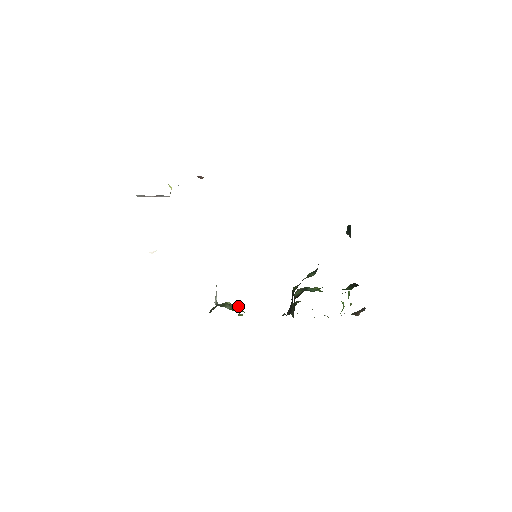
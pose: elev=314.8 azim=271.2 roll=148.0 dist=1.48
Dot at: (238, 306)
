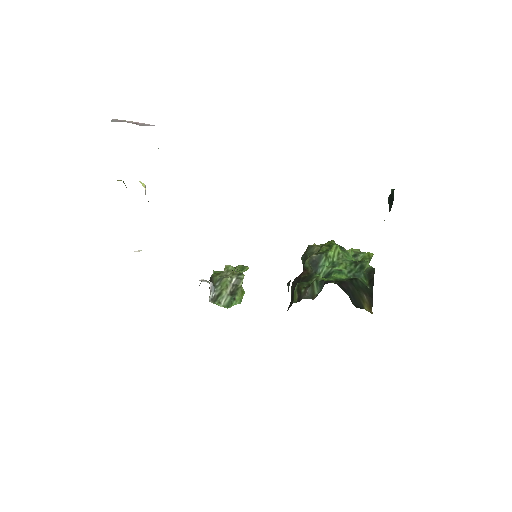
Dot at: (239, 281)
